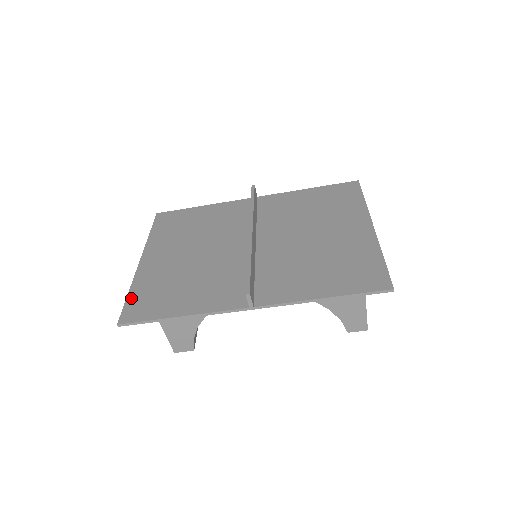
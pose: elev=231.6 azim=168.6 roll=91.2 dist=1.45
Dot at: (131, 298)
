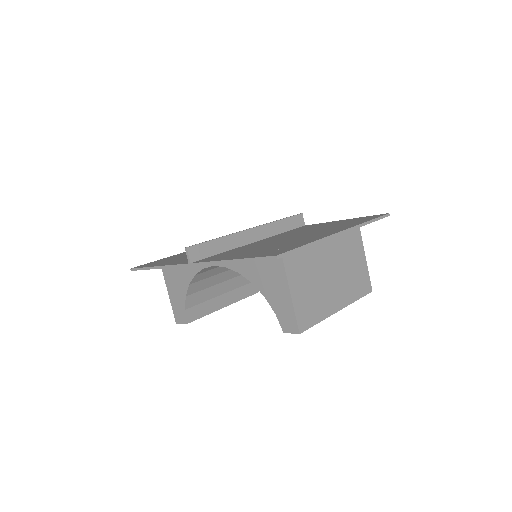
Dot at: (156, 261)
